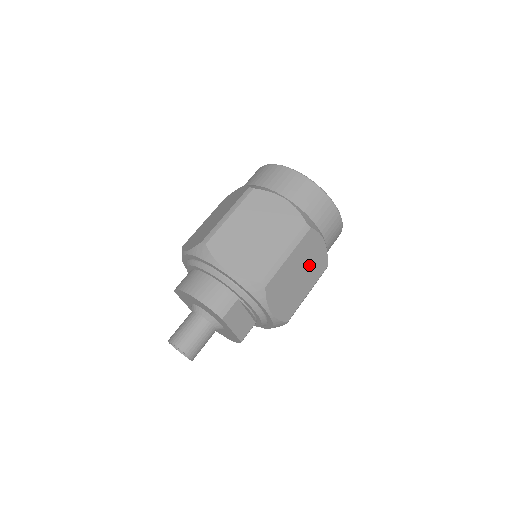
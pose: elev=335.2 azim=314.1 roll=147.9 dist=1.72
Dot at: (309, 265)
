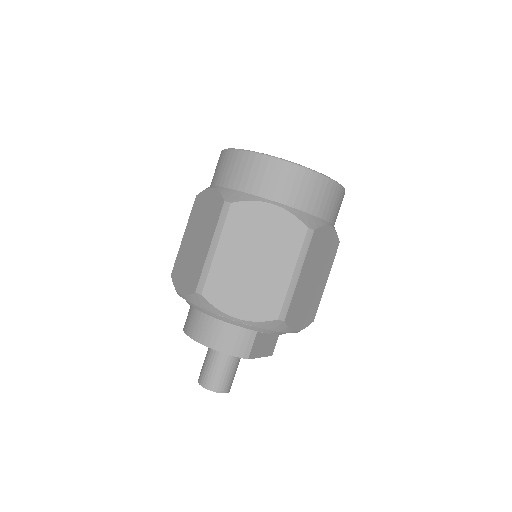
Dot at: (321, 260)
